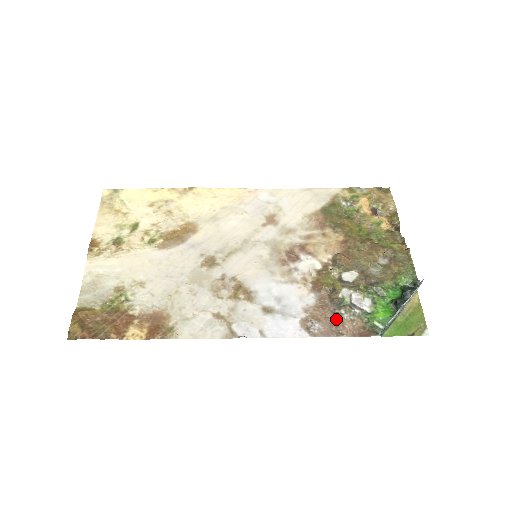
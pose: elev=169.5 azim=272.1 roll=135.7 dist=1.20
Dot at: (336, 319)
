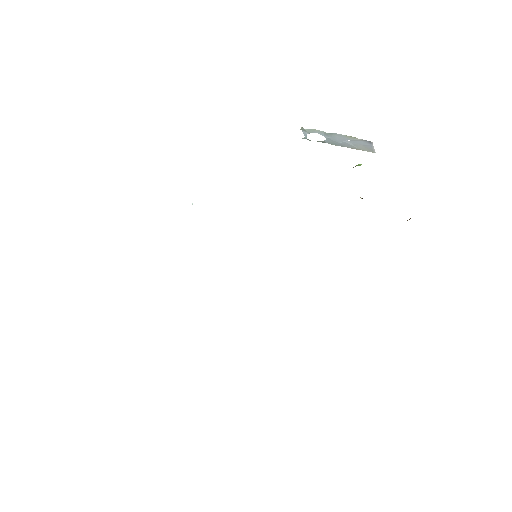
Dot at: occluded
